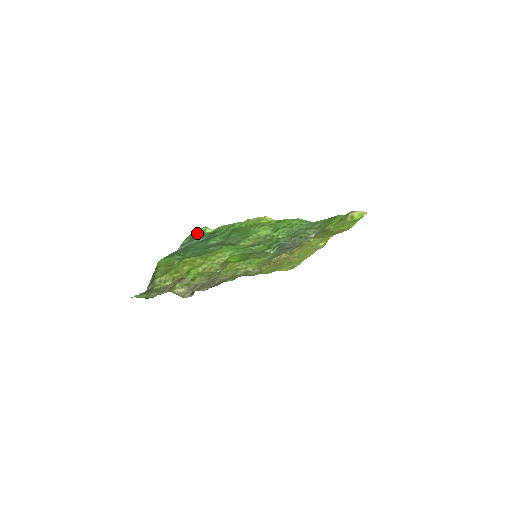
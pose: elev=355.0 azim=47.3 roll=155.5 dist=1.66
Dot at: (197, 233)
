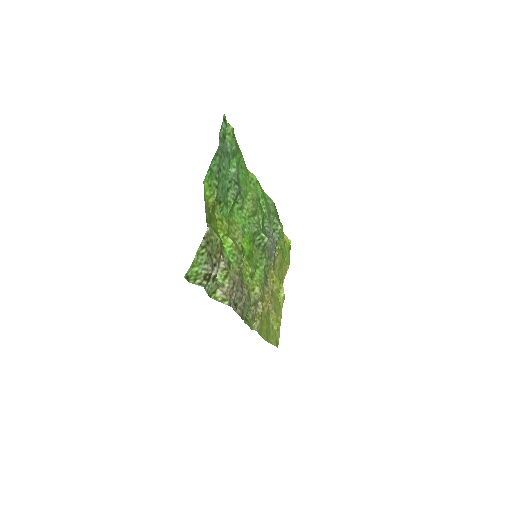
Dot at: (225, 125)
